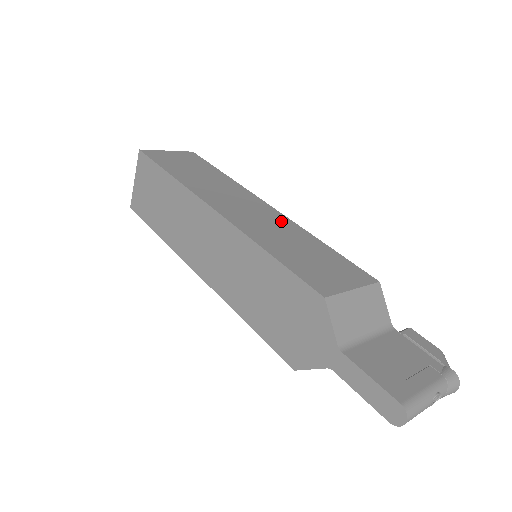
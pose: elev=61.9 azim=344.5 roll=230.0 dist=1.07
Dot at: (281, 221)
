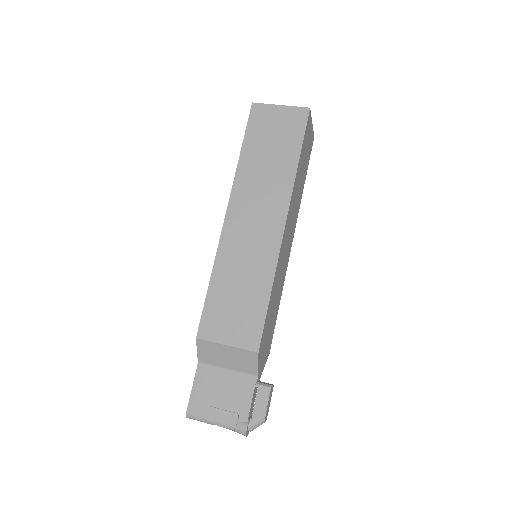
Dot at: (267, 251)
